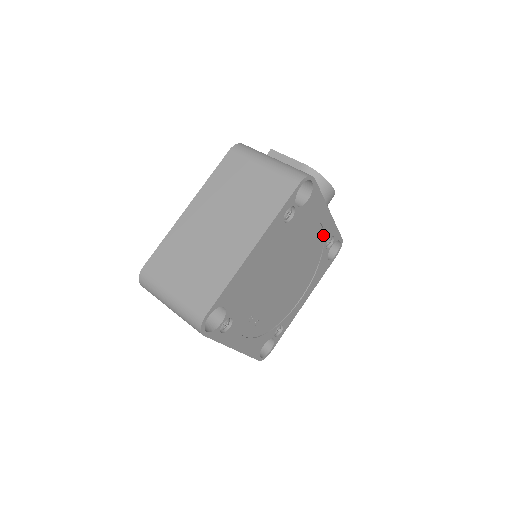
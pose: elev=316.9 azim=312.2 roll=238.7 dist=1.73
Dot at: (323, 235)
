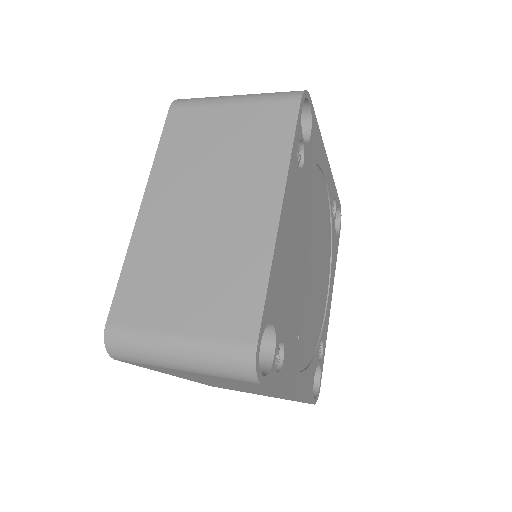
Dot at: (327, 197)
